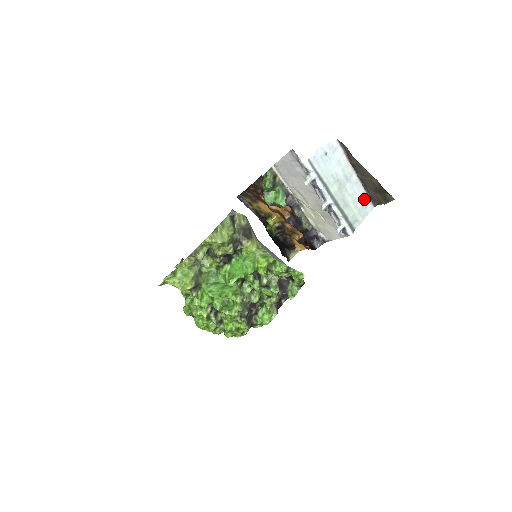
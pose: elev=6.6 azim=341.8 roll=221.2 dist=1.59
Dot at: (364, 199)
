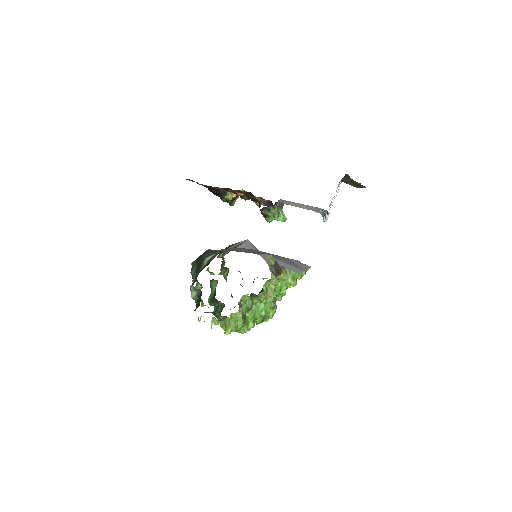
Dot at: occluded
